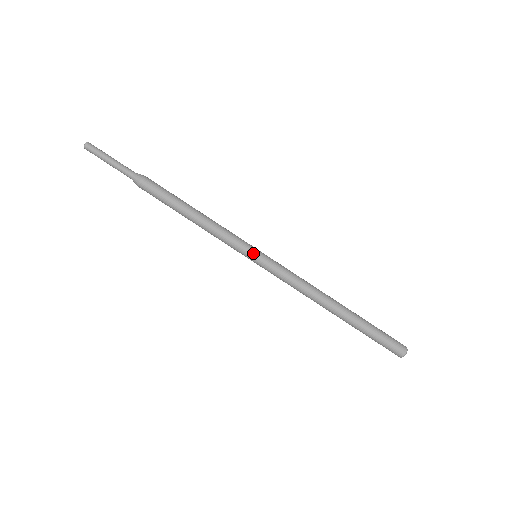
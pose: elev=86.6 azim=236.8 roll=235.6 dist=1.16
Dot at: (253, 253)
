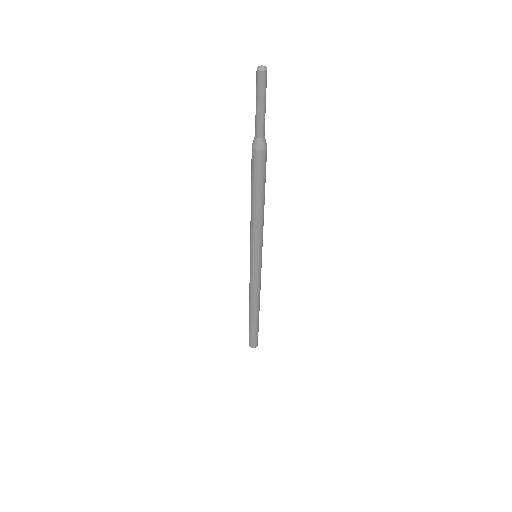
Dot at: (256, 258)
